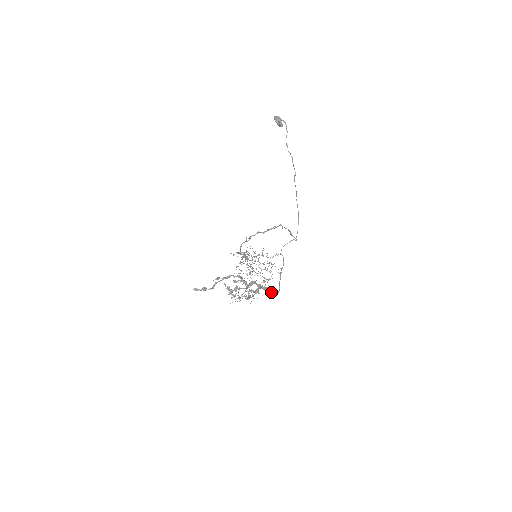
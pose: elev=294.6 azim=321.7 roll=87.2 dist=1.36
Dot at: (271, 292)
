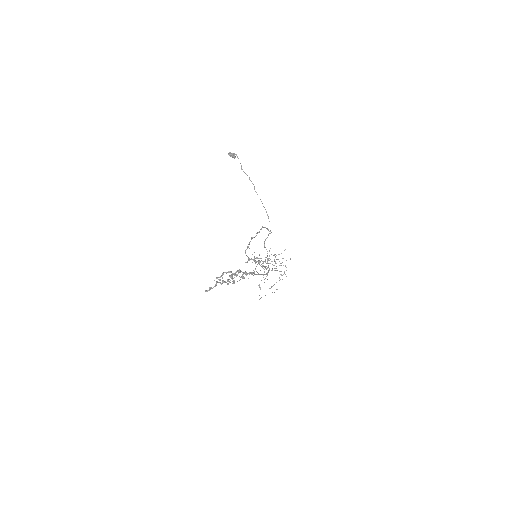
Dot at: occluded
